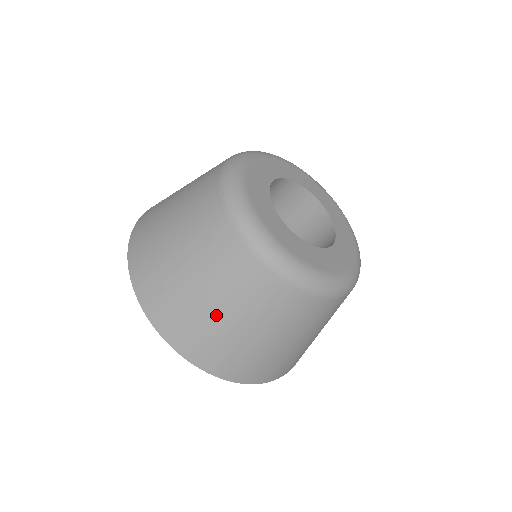
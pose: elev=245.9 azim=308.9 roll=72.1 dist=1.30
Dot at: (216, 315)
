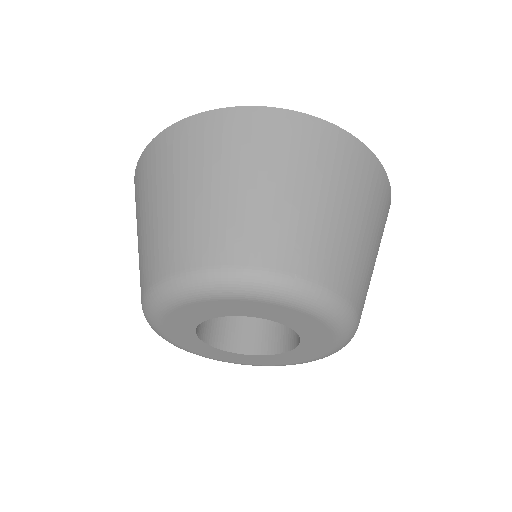
Dot at: occluded
